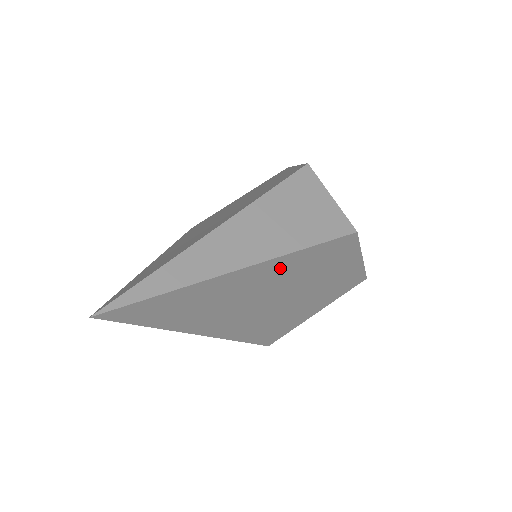
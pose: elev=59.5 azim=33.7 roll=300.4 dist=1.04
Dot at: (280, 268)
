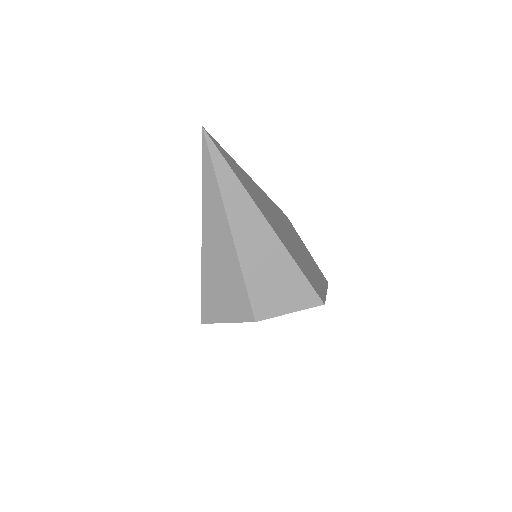
Dot at: (269, 202)
